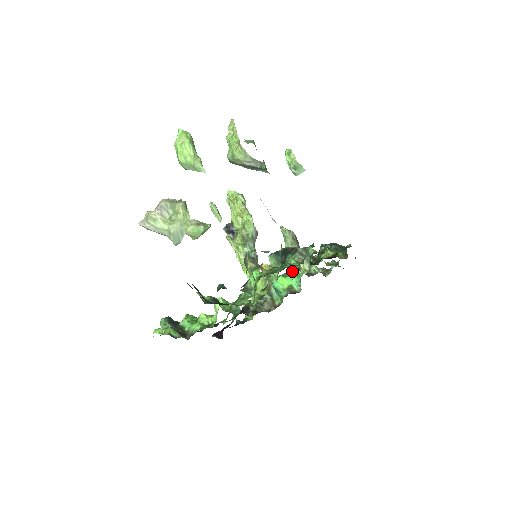
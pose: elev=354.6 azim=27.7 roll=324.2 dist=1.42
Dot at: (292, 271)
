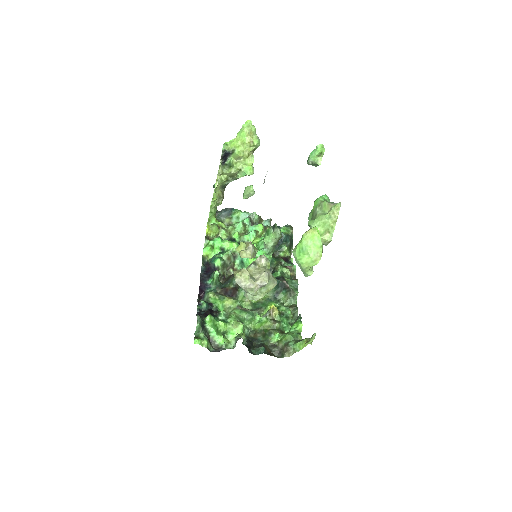
Dot at: occluded
